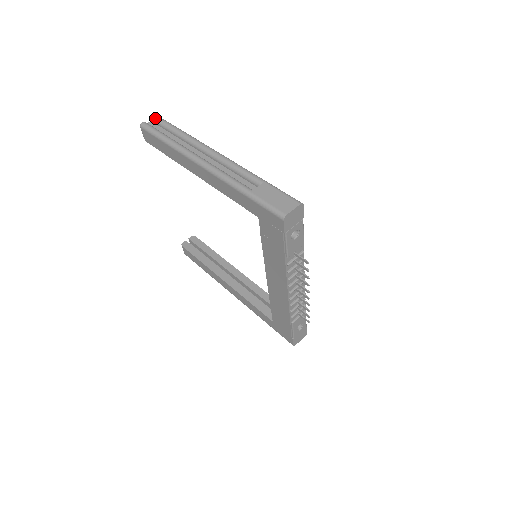
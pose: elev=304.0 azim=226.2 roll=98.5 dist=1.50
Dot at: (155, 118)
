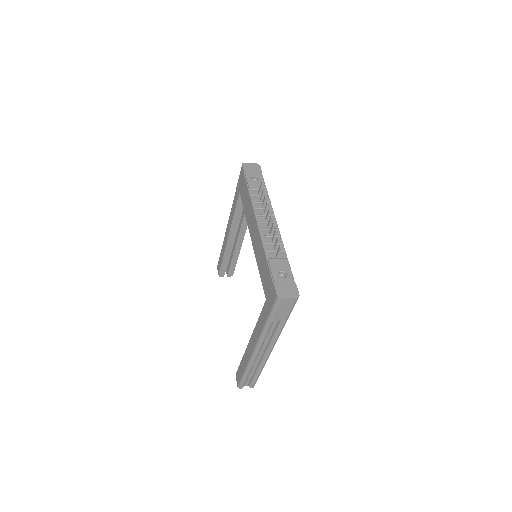
Dot at: occluded
